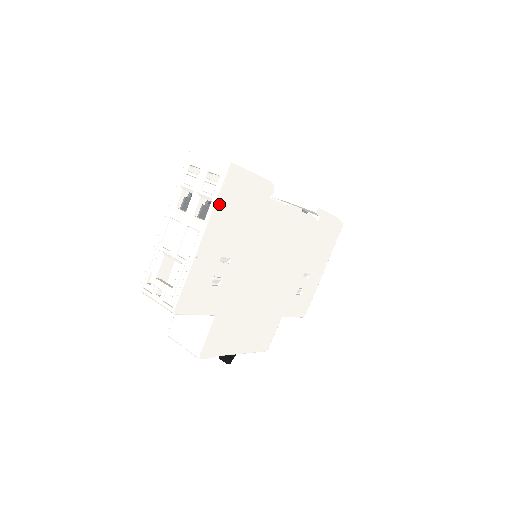
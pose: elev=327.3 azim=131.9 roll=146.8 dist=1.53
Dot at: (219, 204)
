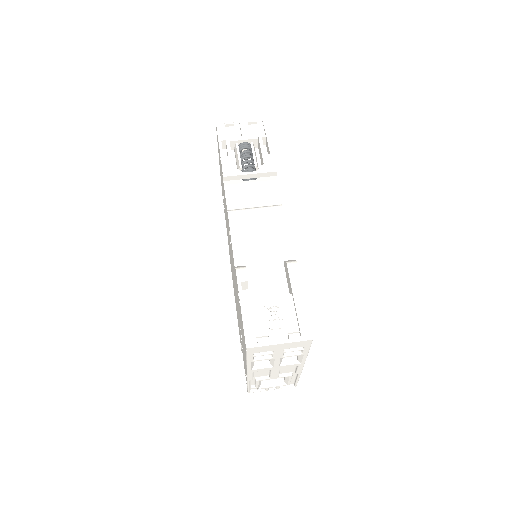
Dot at: occluded
